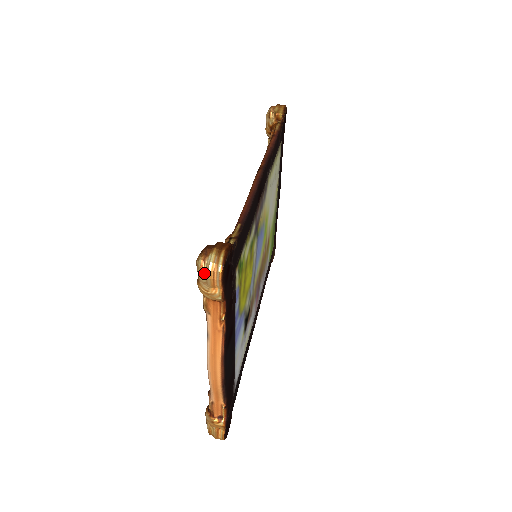
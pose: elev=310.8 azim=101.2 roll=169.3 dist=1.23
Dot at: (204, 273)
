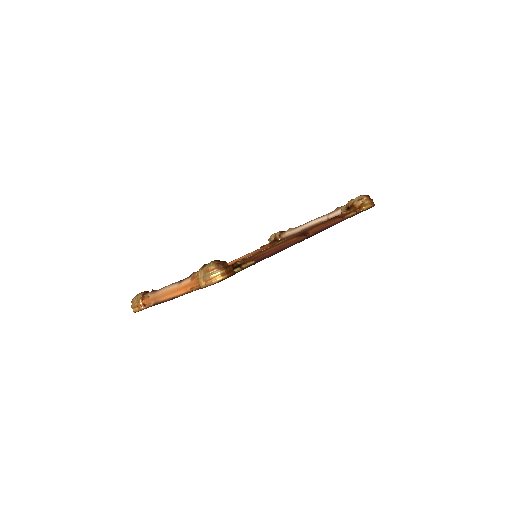
Dot at: (207, 273)
